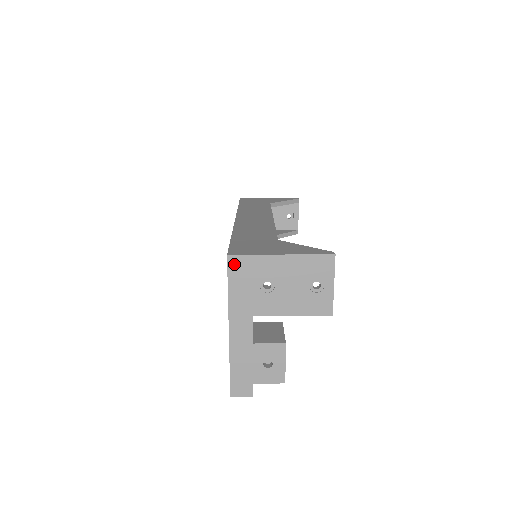
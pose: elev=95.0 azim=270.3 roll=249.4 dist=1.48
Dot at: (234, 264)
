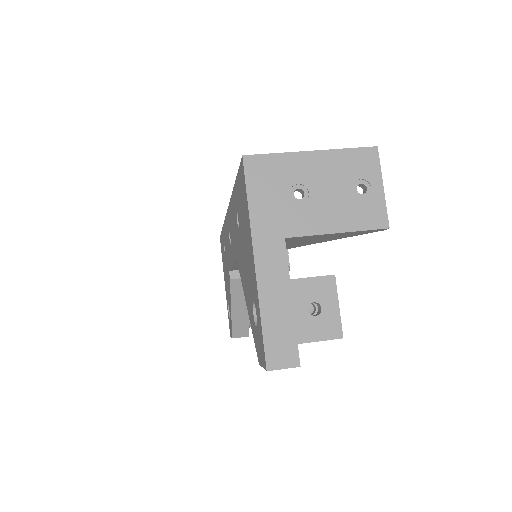
Dot at: (253, 167)
